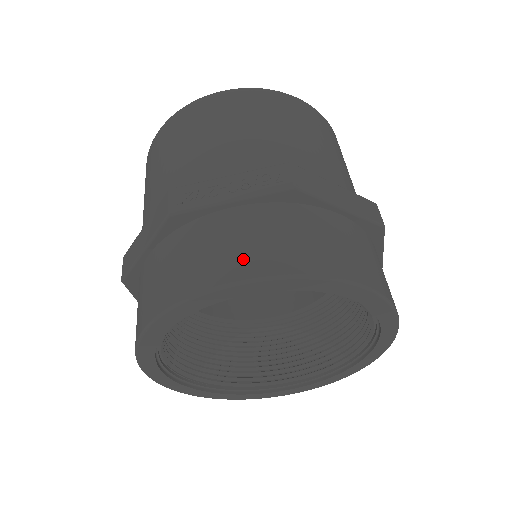
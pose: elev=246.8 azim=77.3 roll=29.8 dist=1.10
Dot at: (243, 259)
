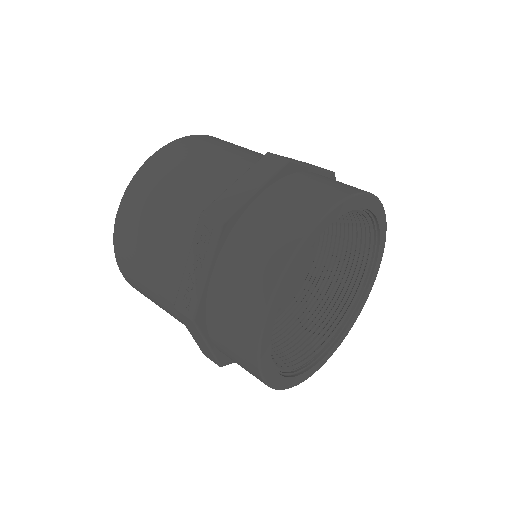
Dot at: (253, 295)
